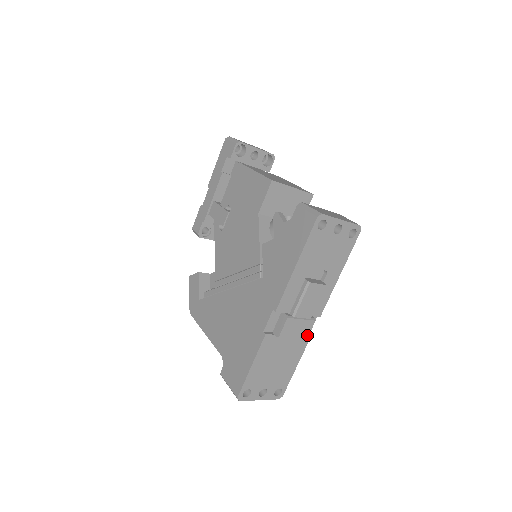
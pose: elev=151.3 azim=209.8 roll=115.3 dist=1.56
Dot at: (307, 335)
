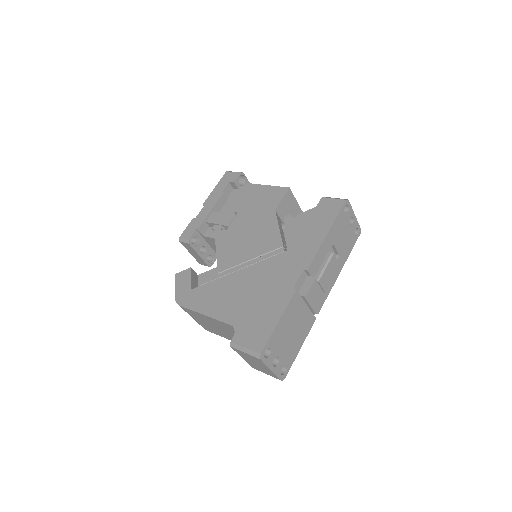
Dot at: (319, 309)
